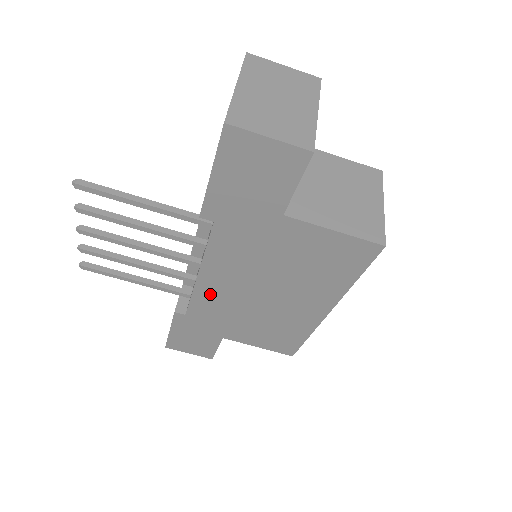
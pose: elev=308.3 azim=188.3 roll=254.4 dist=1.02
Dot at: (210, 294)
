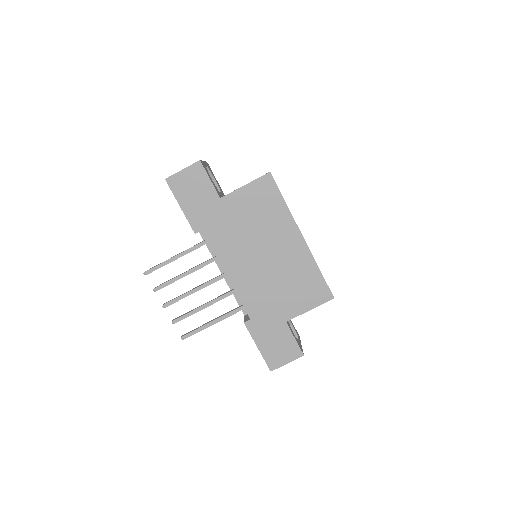
Dot at: (244, 285)
